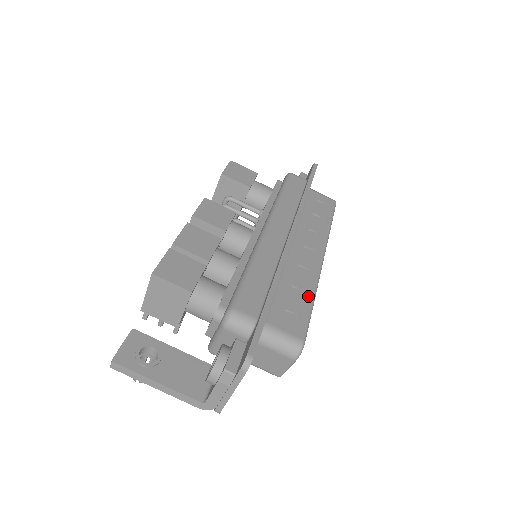
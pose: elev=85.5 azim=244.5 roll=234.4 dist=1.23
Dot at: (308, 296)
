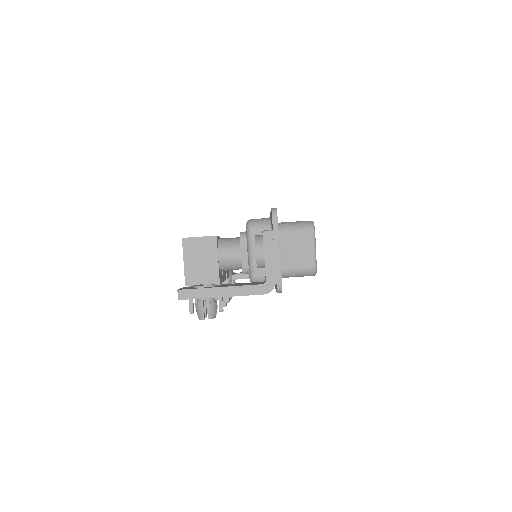
Dot at: occluded
